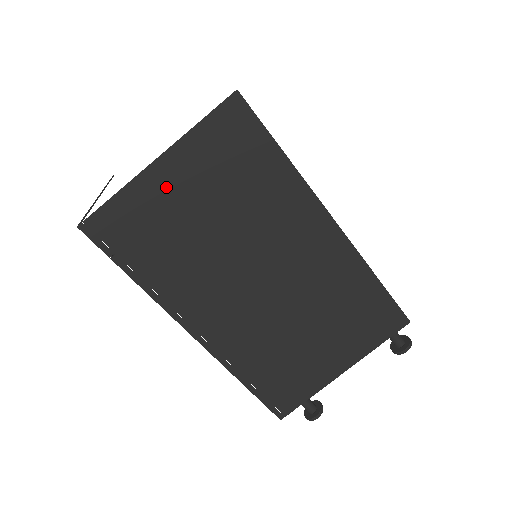
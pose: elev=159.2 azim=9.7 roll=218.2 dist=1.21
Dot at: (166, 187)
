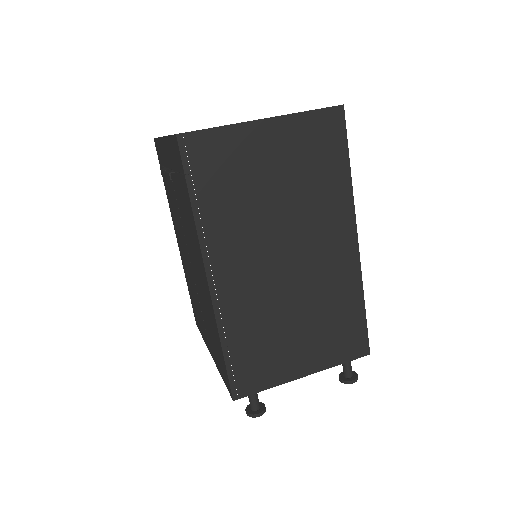
Dot at: (260, 144)
